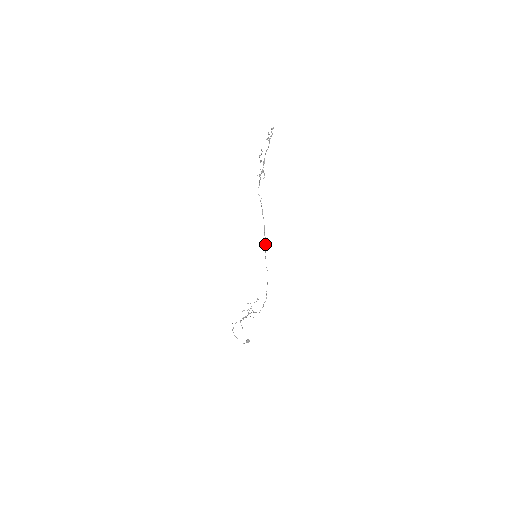
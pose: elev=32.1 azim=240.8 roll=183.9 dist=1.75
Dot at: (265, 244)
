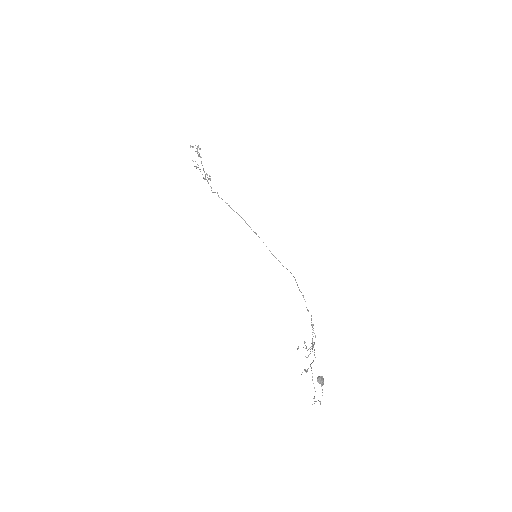
Dot at: occluded
